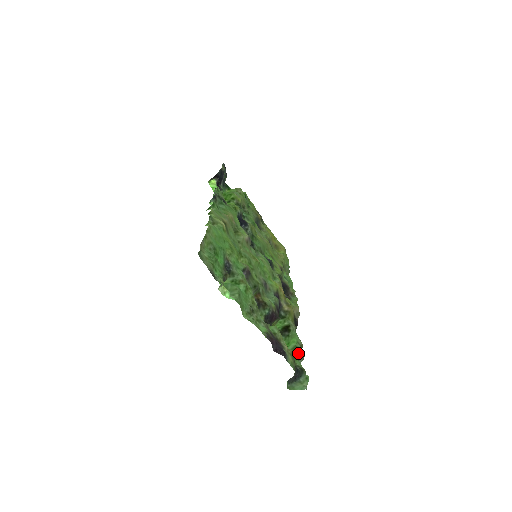
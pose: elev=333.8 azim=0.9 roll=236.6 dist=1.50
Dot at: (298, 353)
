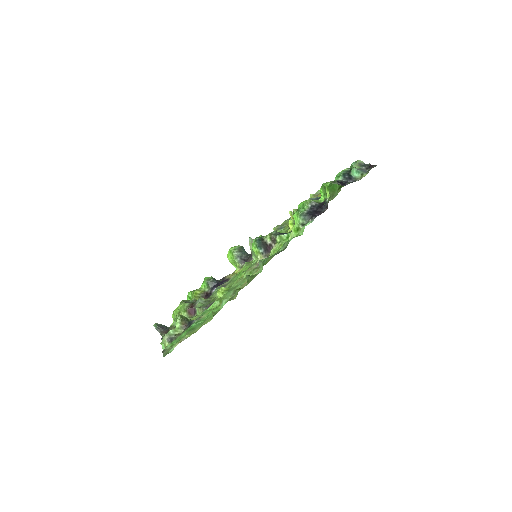
Dot at: occluded
